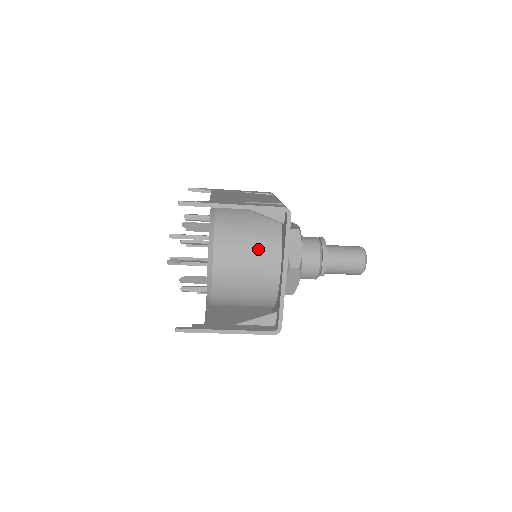
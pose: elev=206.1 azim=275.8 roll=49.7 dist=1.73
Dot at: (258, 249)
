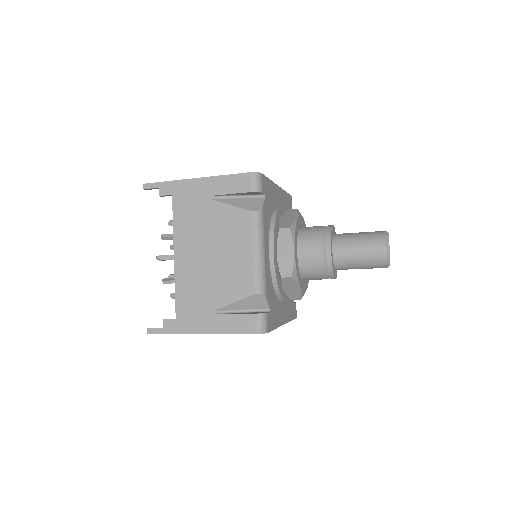
Dot at: occluded
